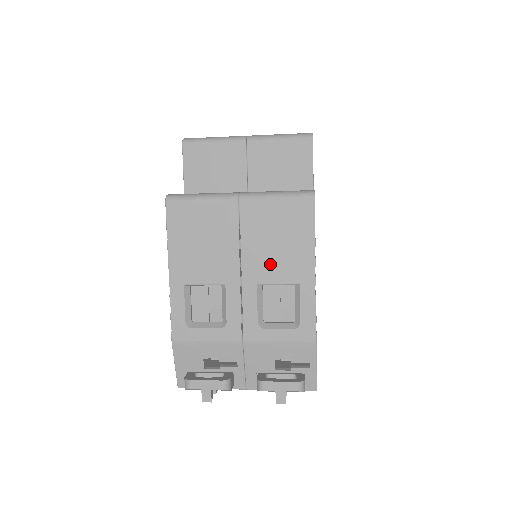
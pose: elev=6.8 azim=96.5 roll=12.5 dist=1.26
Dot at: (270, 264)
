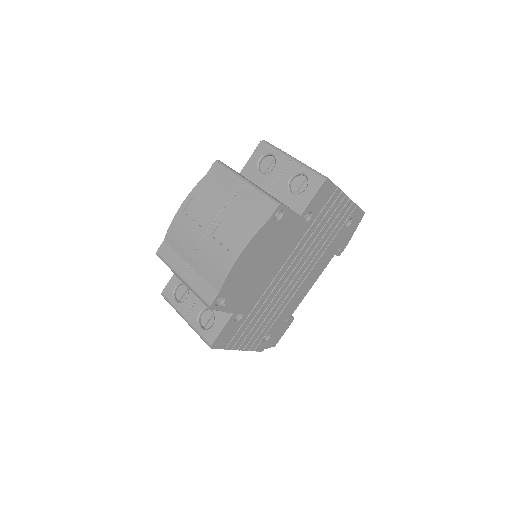
Dot at: occluded
